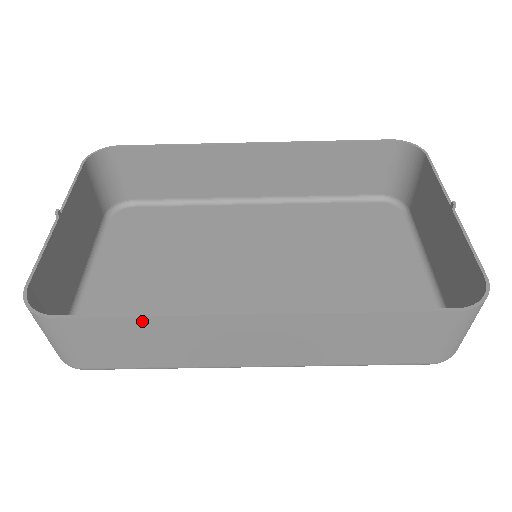
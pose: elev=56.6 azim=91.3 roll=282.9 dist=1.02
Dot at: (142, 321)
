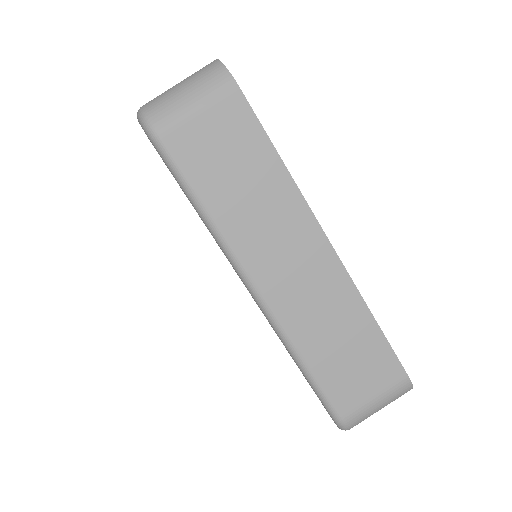
Dot at: (275, 163)
